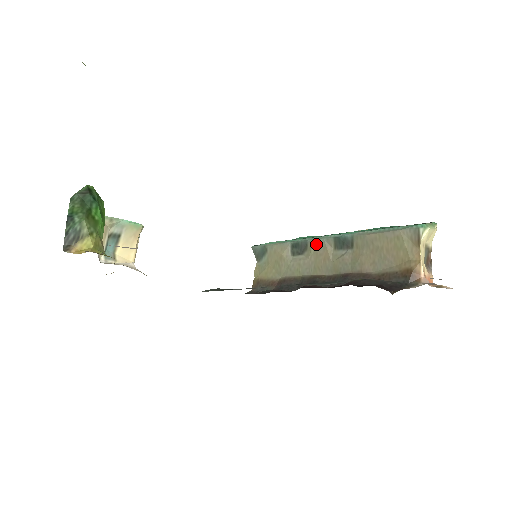
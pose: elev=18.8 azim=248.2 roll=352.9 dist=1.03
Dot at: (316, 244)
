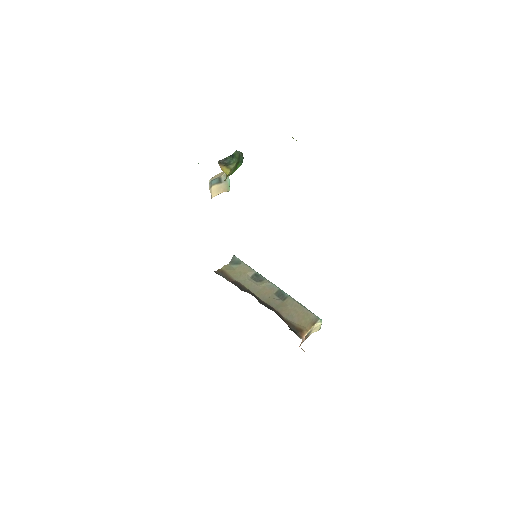
Dot at: (268, 284)
